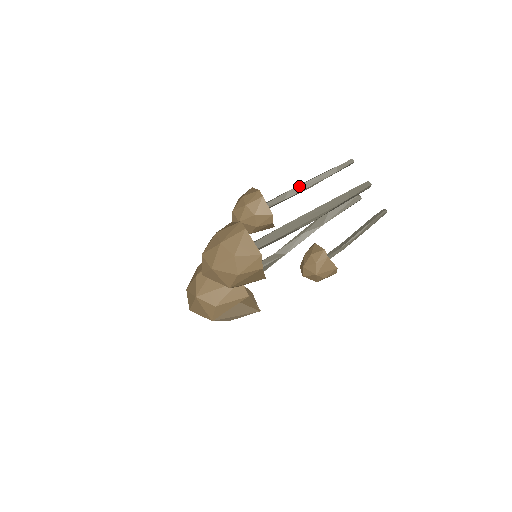
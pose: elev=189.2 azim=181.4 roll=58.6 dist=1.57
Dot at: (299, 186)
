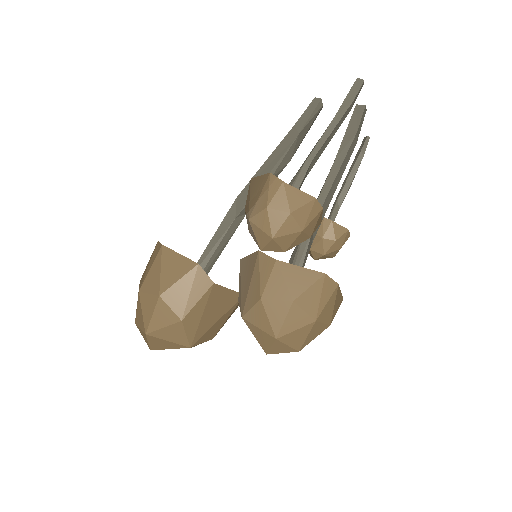
Dot at: (321, 148)
